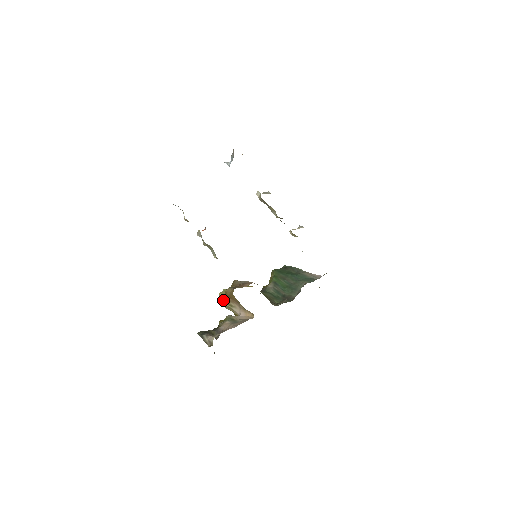
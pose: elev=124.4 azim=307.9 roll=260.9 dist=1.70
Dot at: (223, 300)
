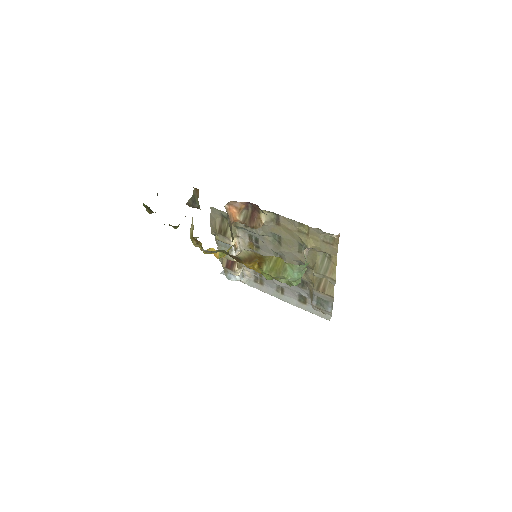
Dot at: occluded
